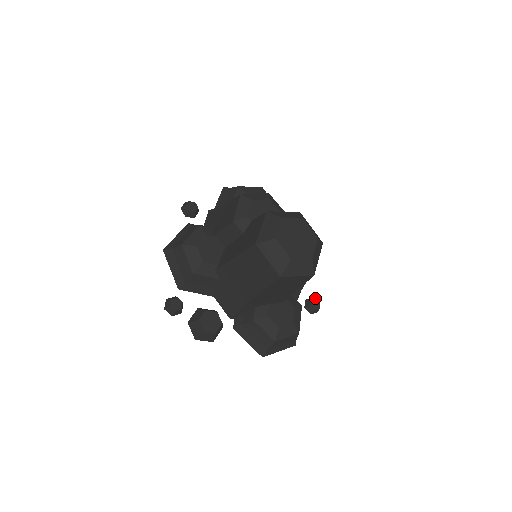
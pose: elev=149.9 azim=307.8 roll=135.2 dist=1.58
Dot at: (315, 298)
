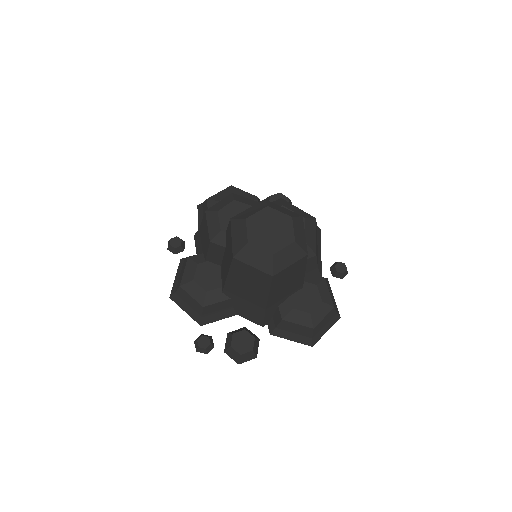
Dot at: occluded
